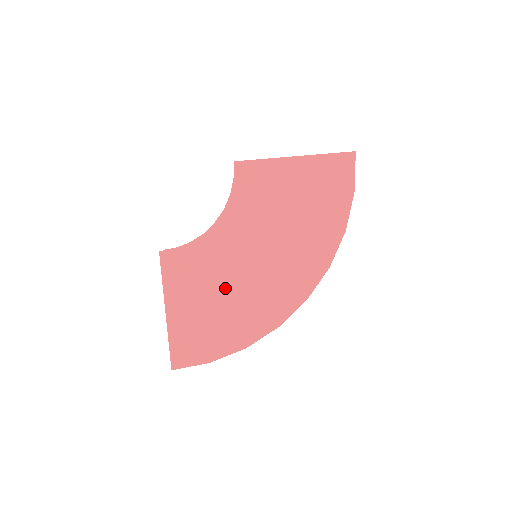
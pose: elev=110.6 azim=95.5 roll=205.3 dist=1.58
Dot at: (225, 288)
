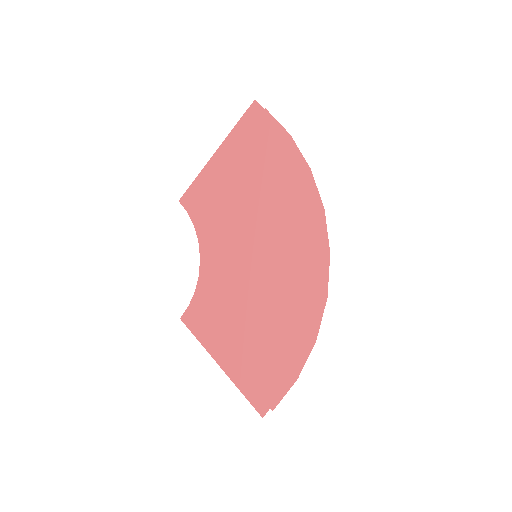
Dot at: (248, 304)
